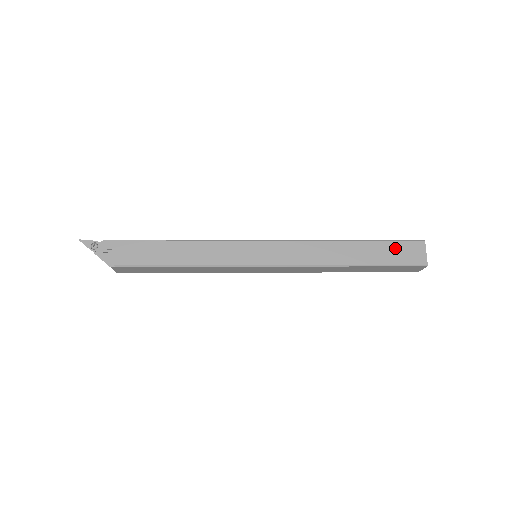
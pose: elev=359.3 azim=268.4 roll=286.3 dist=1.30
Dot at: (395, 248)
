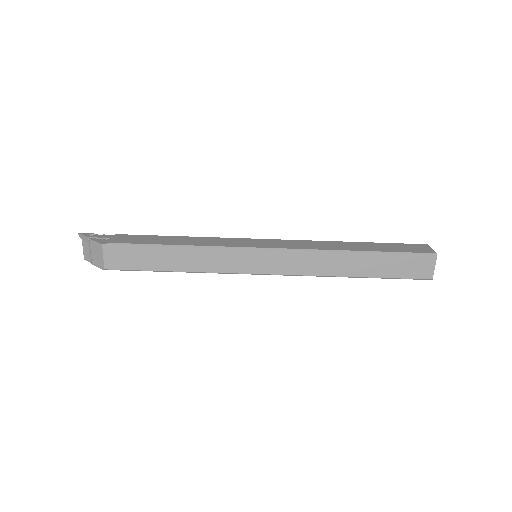
Dot at: (398, 246)
